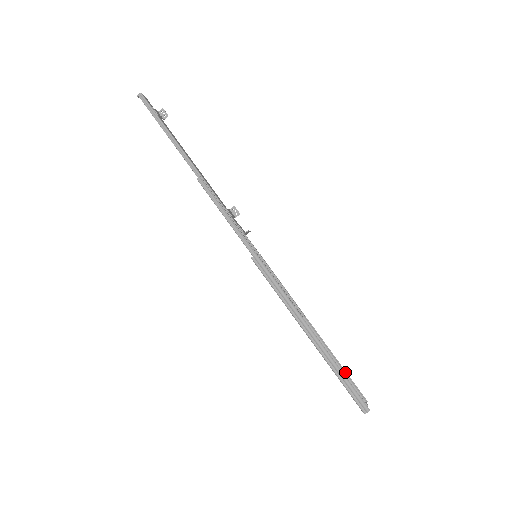
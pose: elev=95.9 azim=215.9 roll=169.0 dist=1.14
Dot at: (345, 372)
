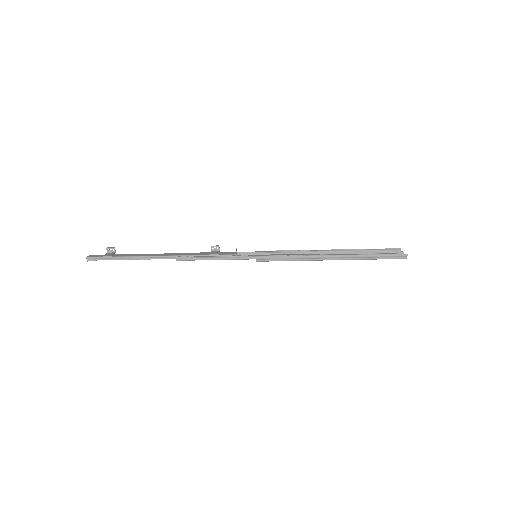
Dot at: (372, 250)
